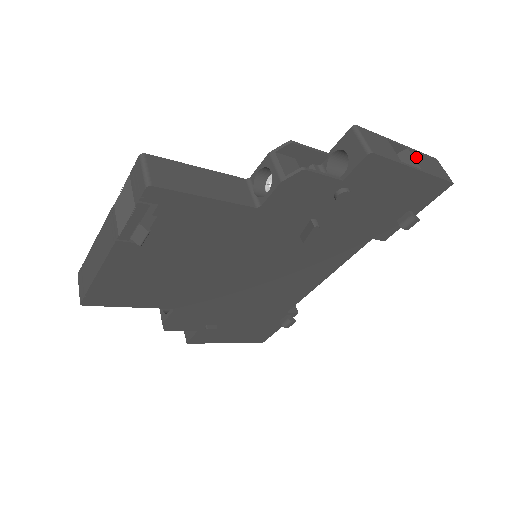
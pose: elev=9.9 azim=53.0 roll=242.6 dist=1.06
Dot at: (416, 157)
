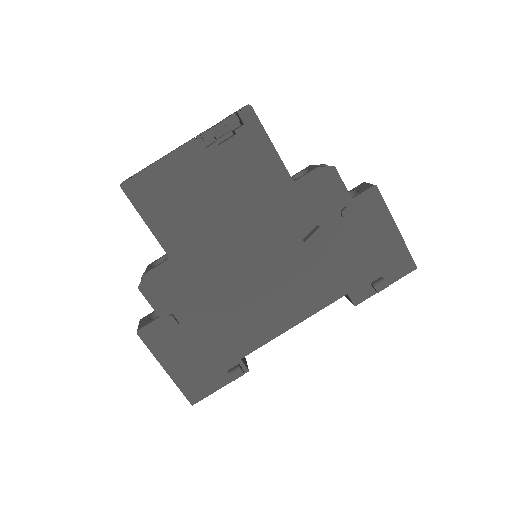
Dot at: occluded
